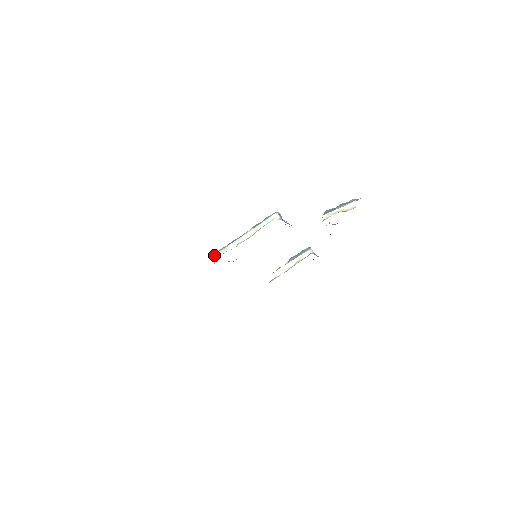
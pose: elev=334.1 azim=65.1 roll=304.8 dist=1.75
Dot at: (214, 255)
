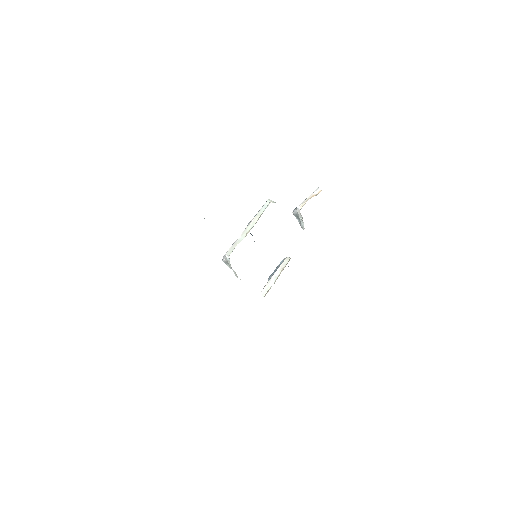
Dot at: (226, 253)
